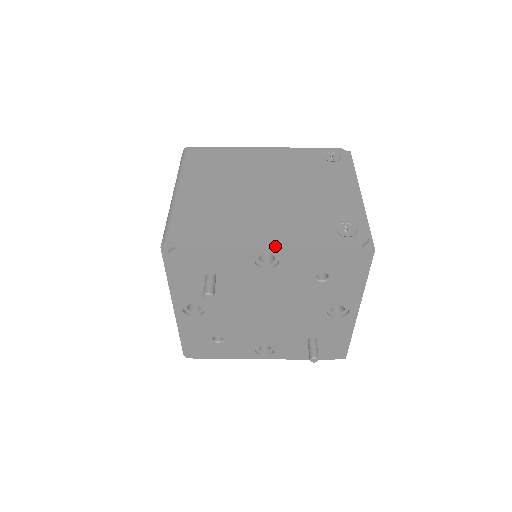
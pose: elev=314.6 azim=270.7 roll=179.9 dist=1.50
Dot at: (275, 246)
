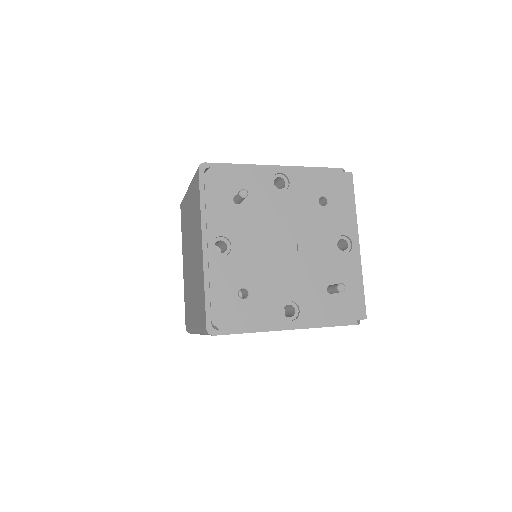
Dot at: (284, 169)
